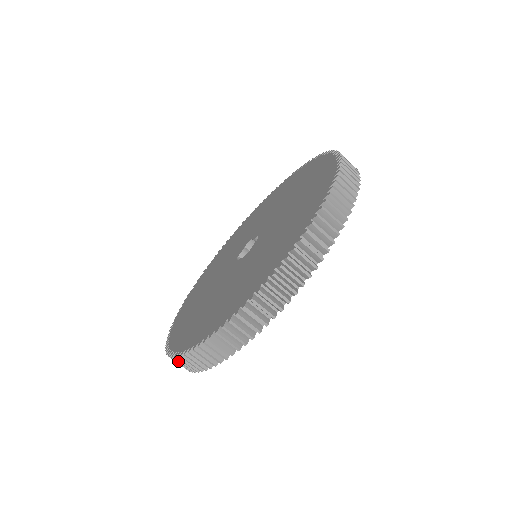
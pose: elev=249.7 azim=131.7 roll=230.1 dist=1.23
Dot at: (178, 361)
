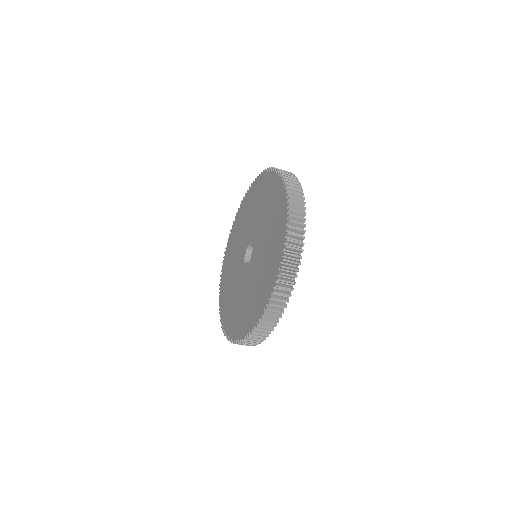
Dot at: occluded
